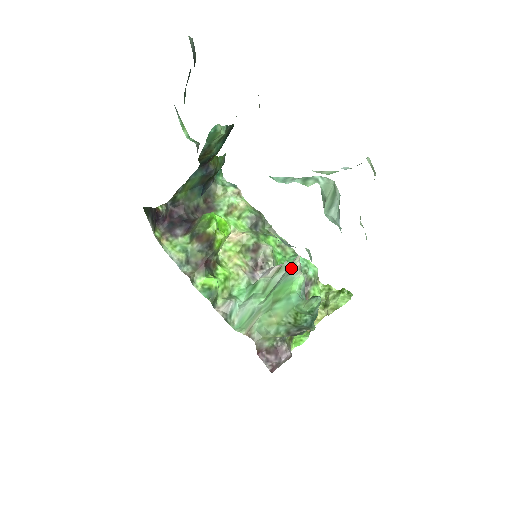
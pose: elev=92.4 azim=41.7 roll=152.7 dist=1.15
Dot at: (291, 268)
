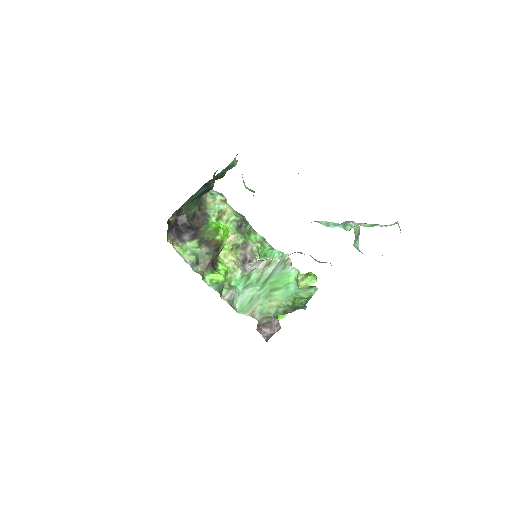
Dot at: (284, 264)
